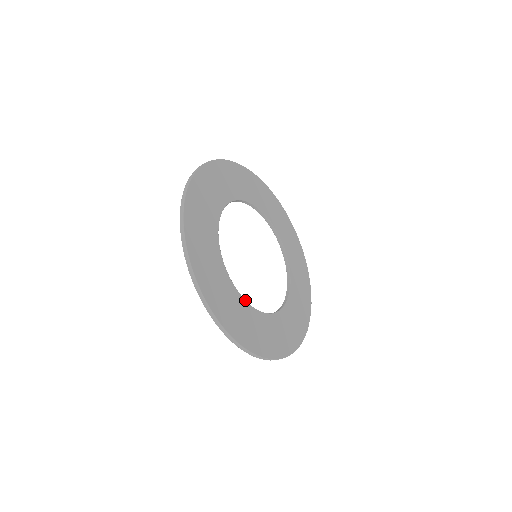
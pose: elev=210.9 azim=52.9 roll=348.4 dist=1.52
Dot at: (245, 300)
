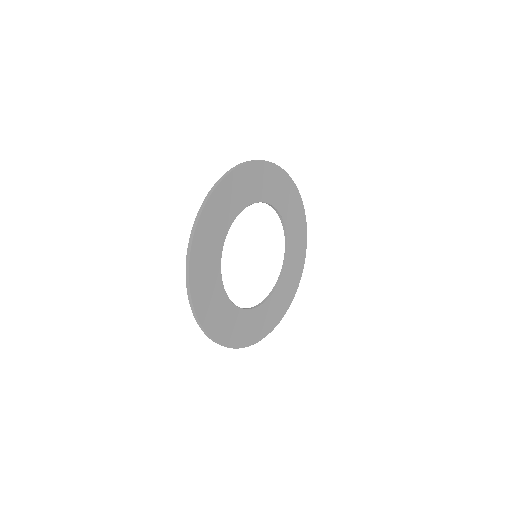
Dot at: (227, 296)
